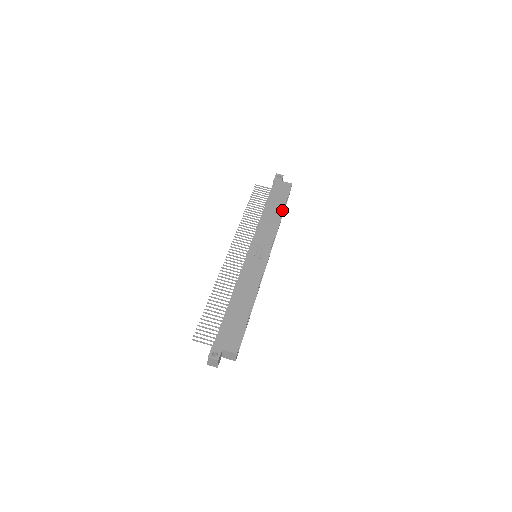
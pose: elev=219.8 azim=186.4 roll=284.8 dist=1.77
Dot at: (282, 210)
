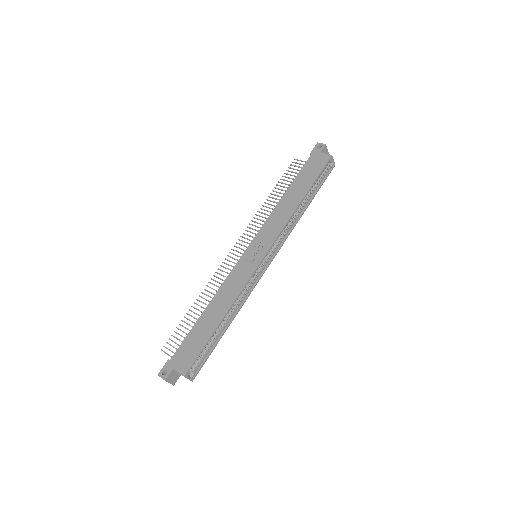
Dot at: (304, 195)
